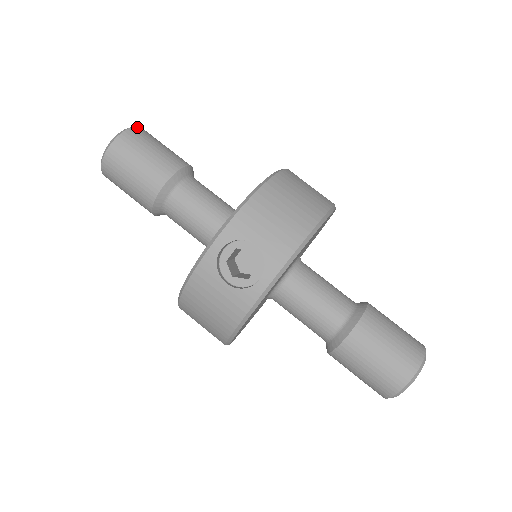
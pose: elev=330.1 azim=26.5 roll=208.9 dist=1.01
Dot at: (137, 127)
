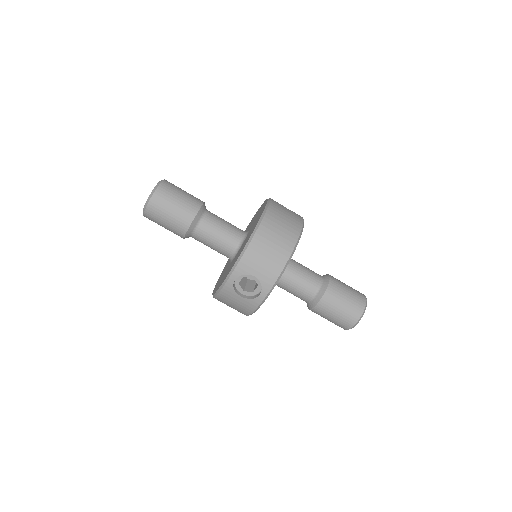
Dot at: (161, 184)
